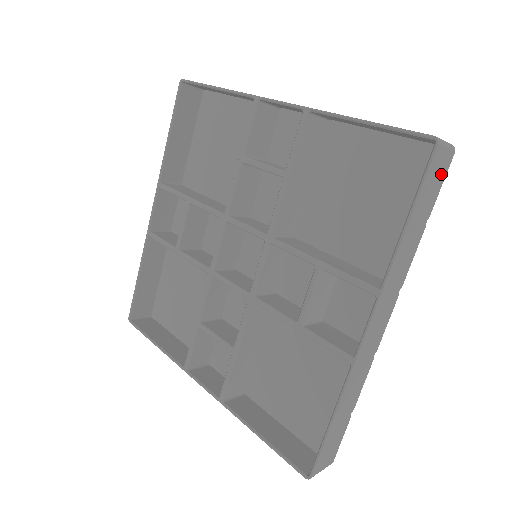
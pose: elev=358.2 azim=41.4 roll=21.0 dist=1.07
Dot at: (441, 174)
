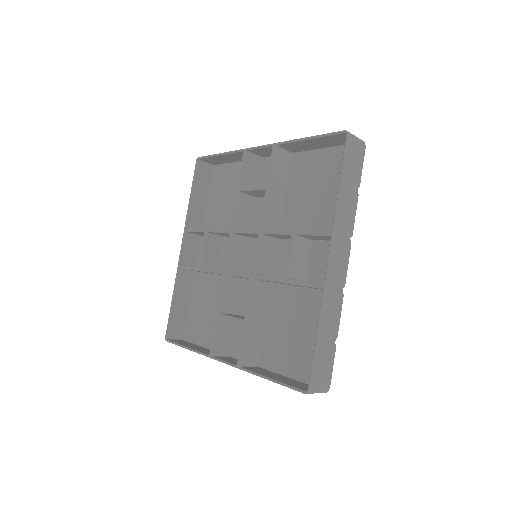
Dot at: (358, 156)
